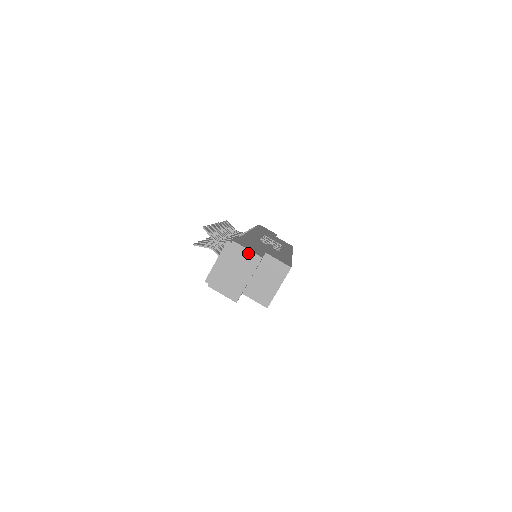
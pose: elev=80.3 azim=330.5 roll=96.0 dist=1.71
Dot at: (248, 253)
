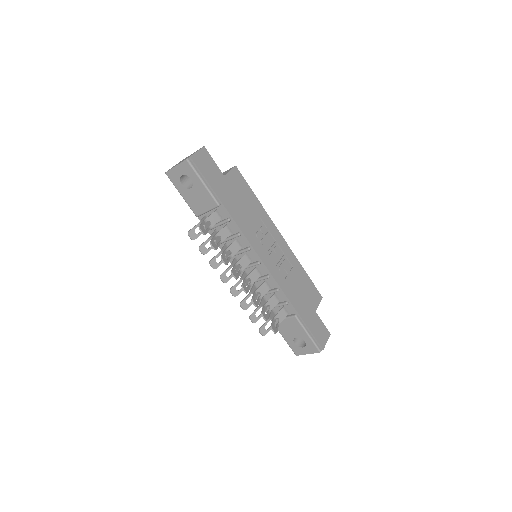
Dot at: (326, 341)
